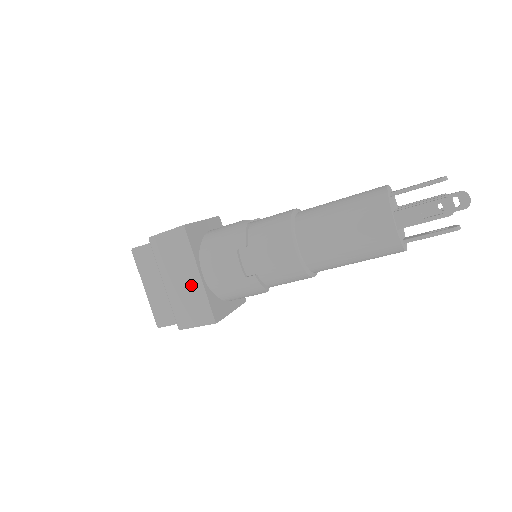
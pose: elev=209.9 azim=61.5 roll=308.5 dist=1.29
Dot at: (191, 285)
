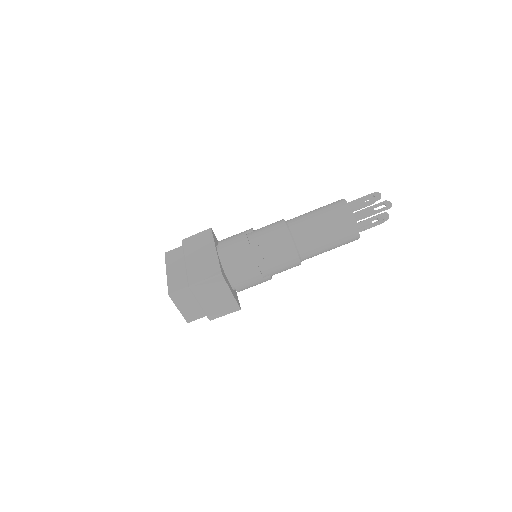
Dot at: (207, 256)
